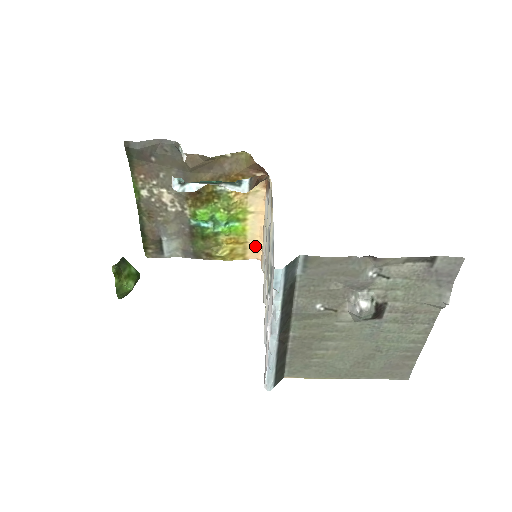
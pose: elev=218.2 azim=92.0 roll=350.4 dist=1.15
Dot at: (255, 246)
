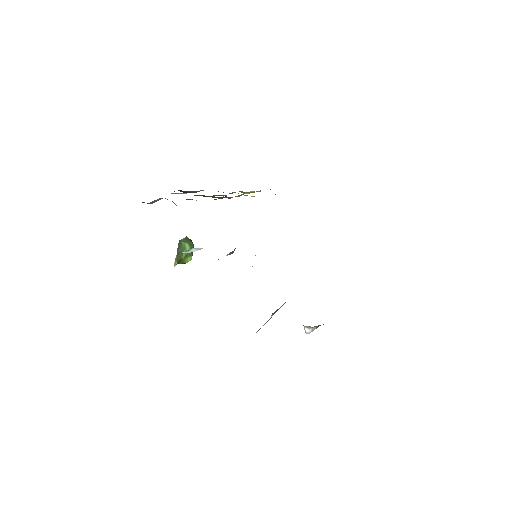
Dot at: occluded
